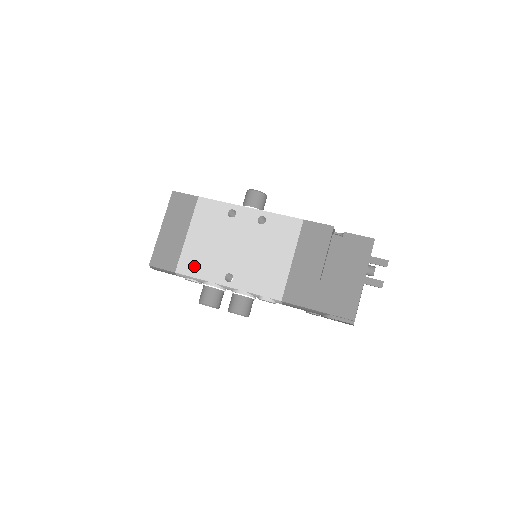
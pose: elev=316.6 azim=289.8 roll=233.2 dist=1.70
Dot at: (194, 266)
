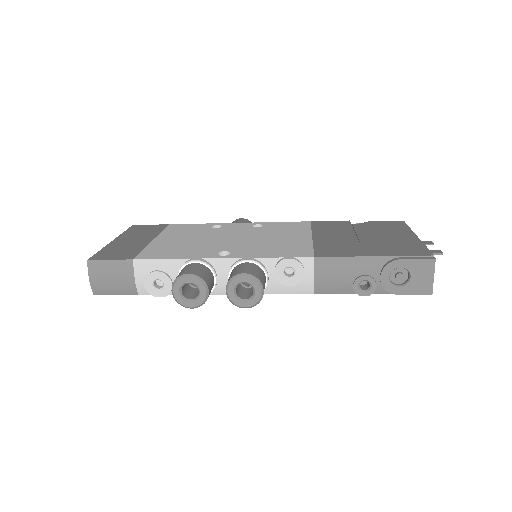
Dot at: (166, 253)
